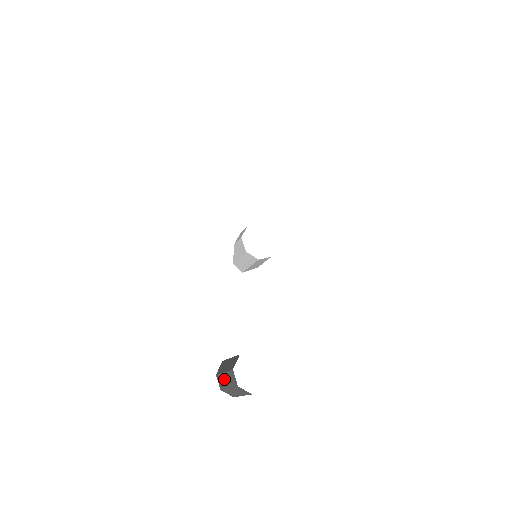
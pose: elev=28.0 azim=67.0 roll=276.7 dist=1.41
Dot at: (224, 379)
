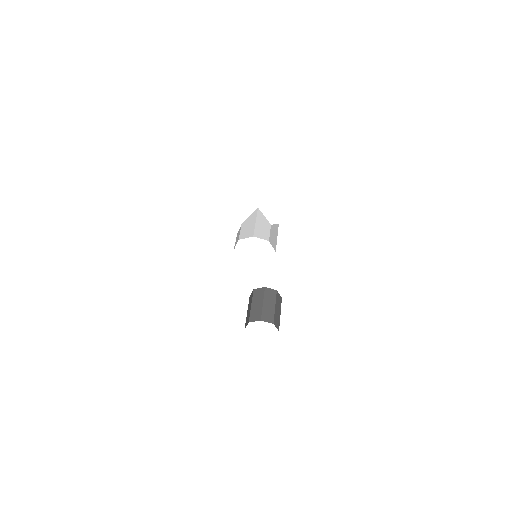
Dot at: occluded
